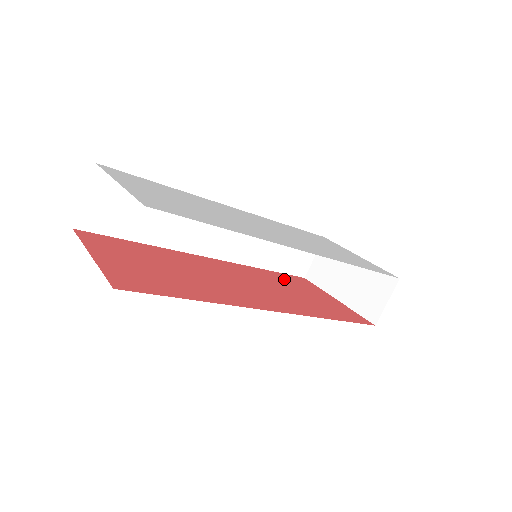
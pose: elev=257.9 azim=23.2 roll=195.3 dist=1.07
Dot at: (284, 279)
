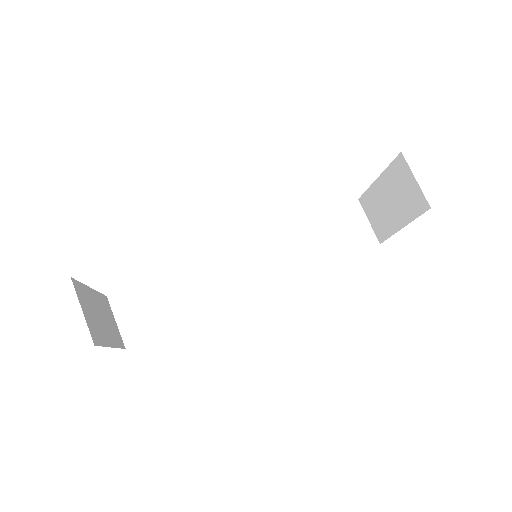
Dot at: occluded
